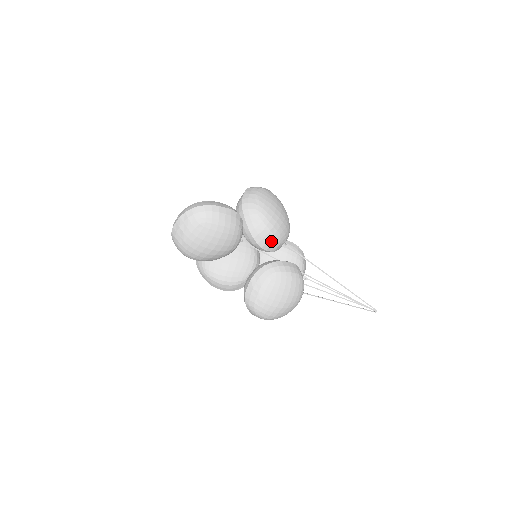
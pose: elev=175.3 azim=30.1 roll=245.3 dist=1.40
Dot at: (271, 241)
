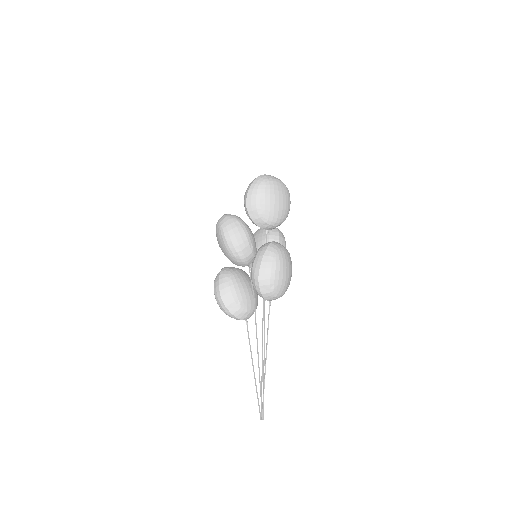
Dot at: occluded
